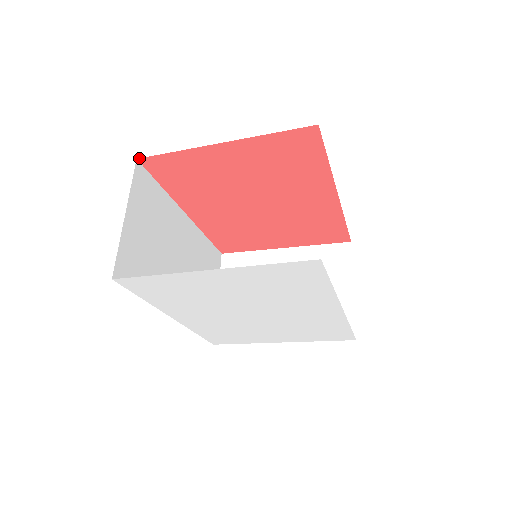
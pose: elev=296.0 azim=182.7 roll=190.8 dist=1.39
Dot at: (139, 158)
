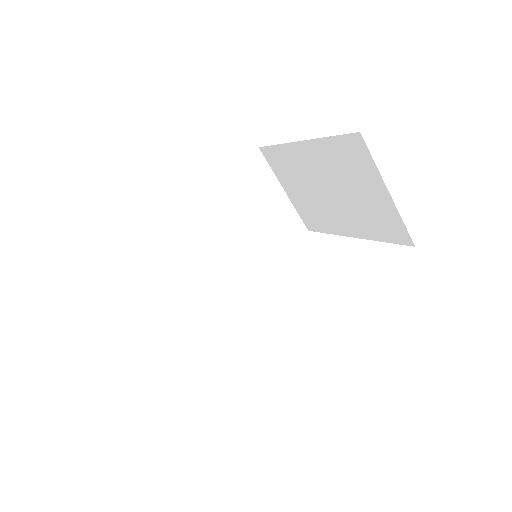
Dot at: (113, 262)
